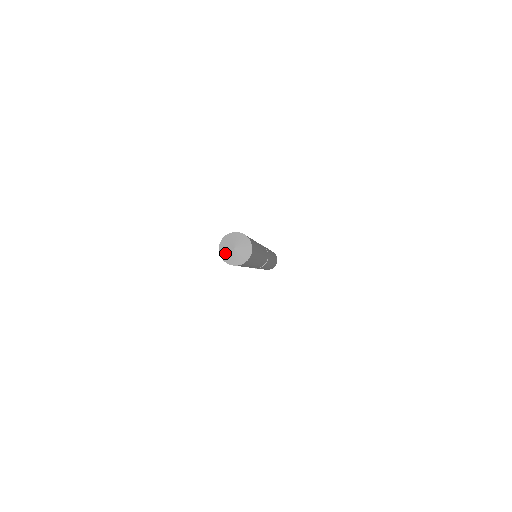
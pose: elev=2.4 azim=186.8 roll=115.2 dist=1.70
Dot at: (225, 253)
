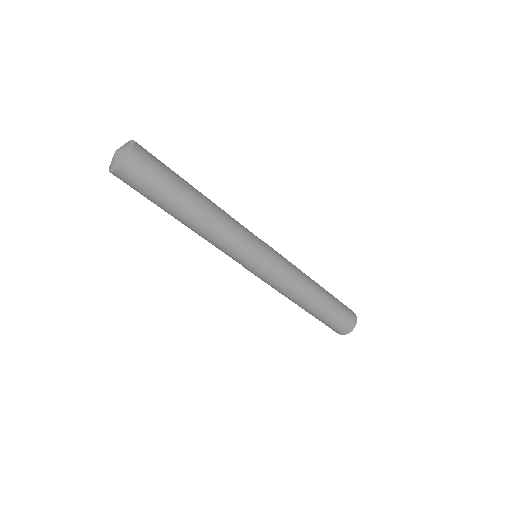
Dot at: occluded
